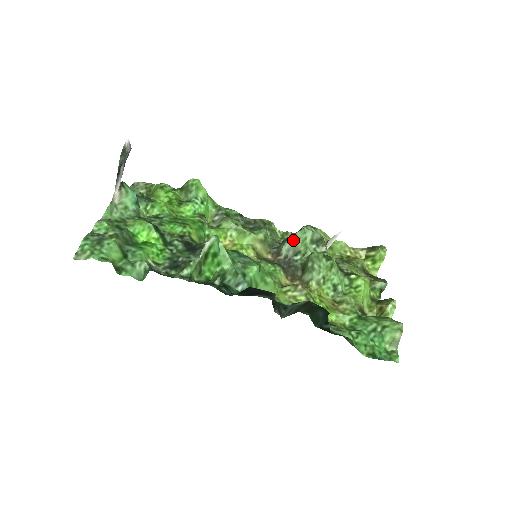
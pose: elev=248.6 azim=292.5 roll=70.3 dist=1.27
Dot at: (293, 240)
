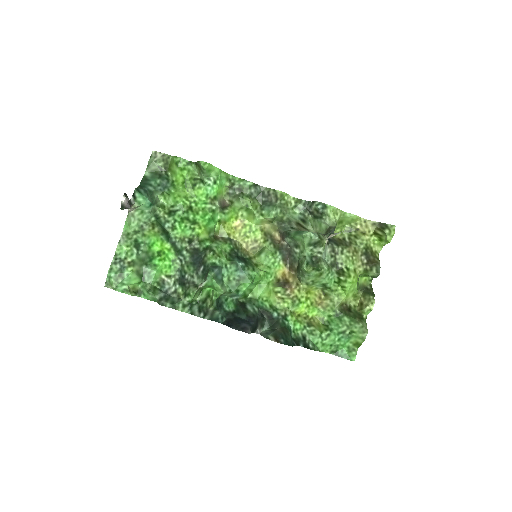
Dot at: (293, 239)
